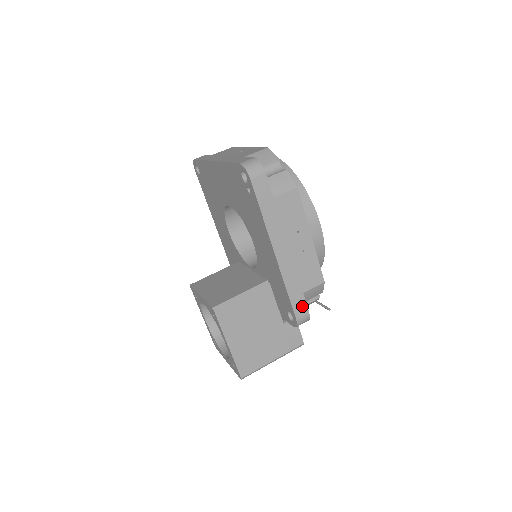
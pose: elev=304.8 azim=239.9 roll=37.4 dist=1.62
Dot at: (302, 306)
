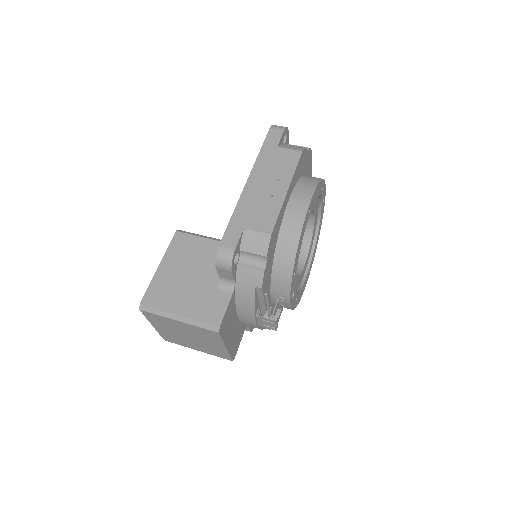
Dot at: (234, 239)
